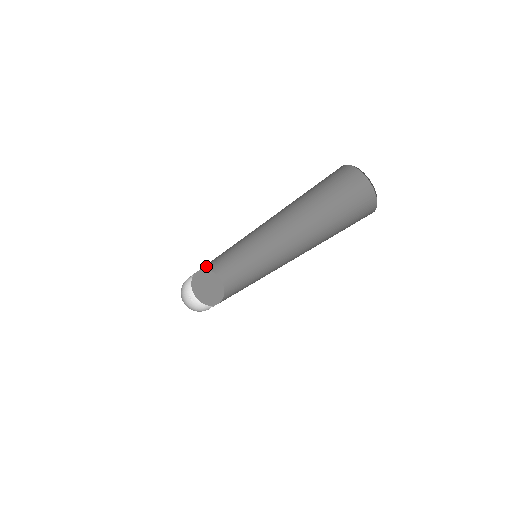
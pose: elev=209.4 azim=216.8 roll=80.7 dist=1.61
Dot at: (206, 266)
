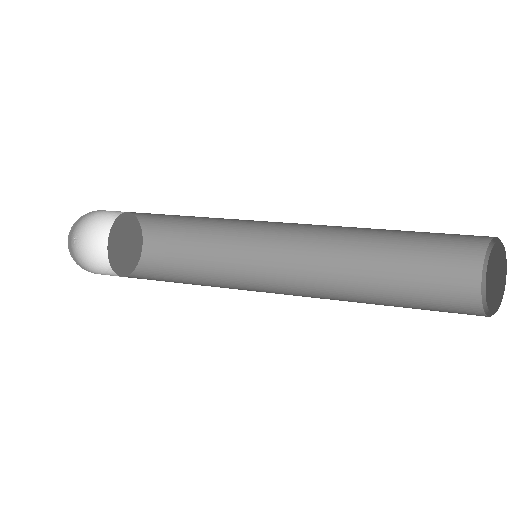
Dot at: occluded
